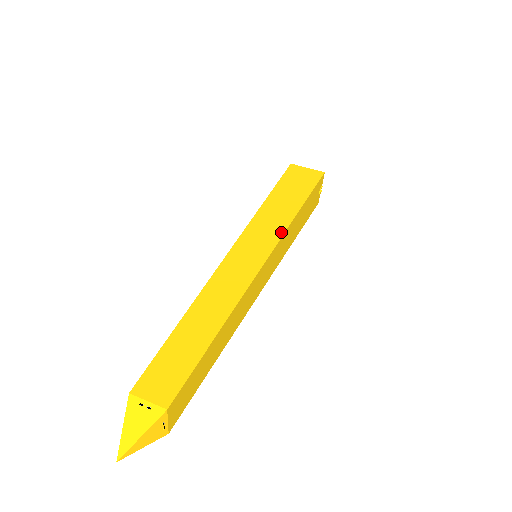
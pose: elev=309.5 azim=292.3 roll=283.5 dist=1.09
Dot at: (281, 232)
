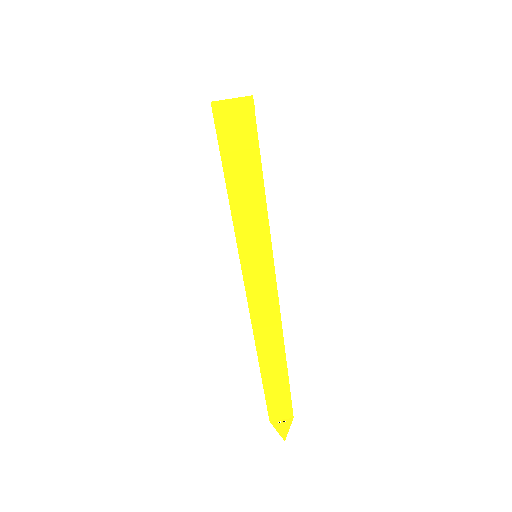
Dot at: (267, 234)
